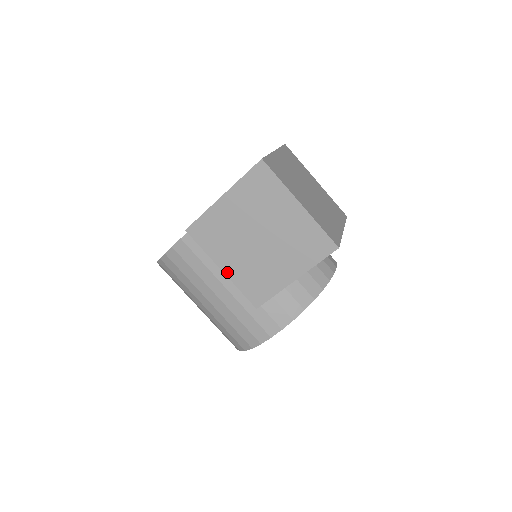
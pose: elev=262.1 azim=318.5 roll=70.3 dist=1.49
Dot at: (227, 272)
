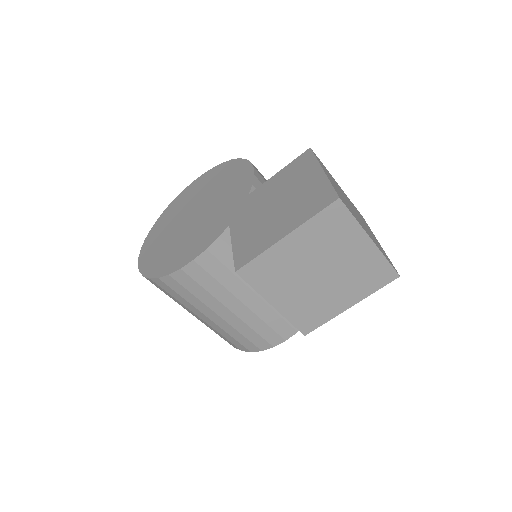
Dot at: (279, 307)
